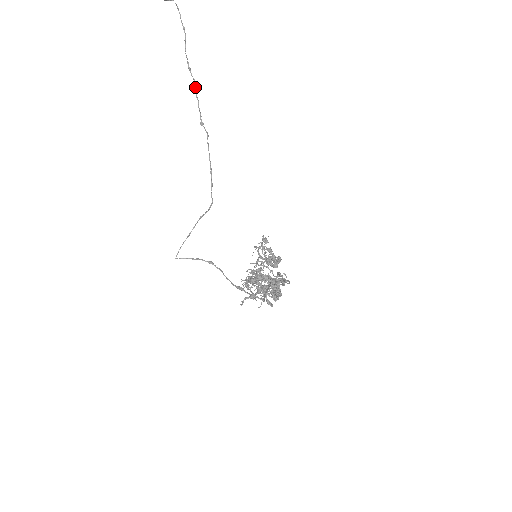
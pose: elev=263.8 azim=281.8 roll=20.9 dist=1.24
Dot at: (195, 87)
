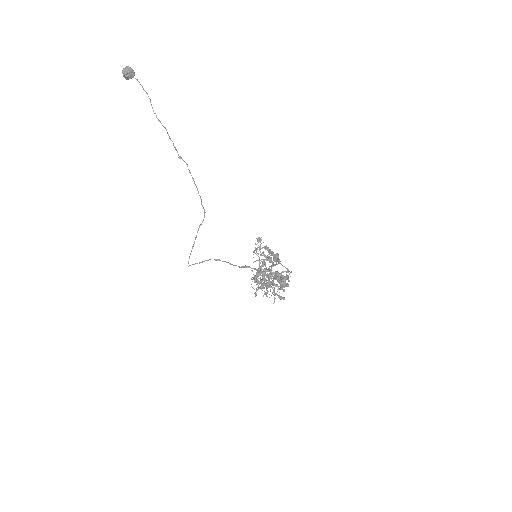
Dot at: (167, 133)
